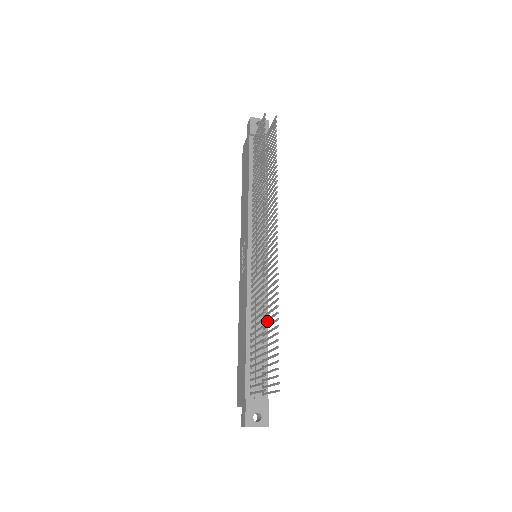
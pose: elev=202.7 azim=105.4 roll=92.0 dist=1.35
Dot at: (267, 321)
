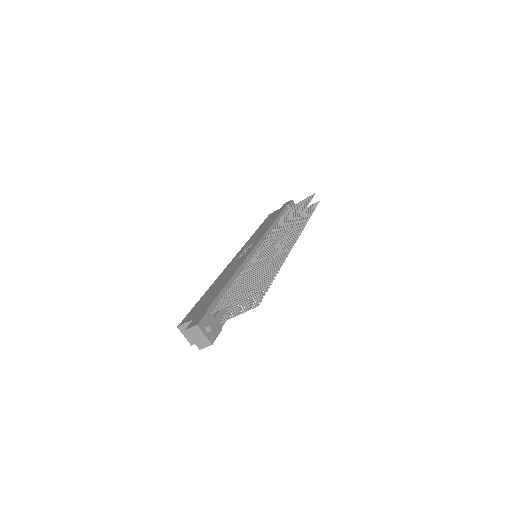
Dot at: occluded
